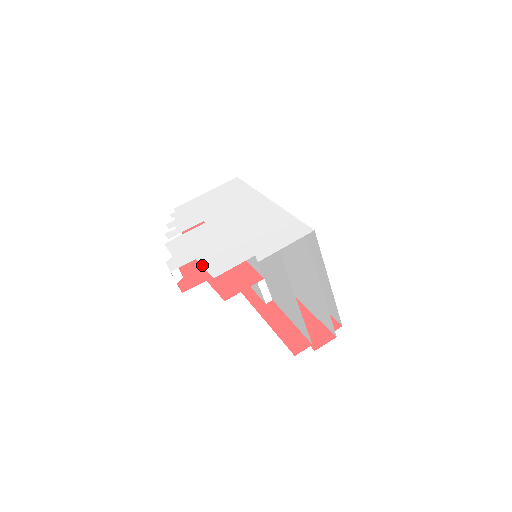
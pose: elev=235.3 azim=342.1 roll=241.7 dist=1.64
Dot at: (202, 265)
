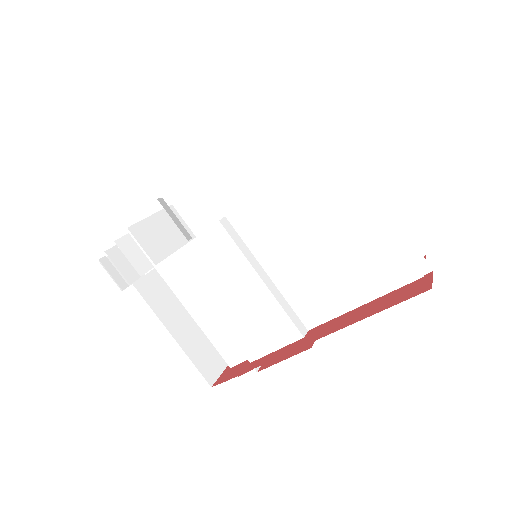
Dot at: occluded
